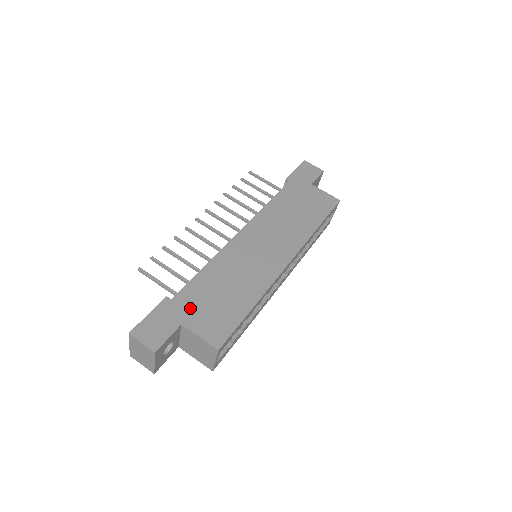
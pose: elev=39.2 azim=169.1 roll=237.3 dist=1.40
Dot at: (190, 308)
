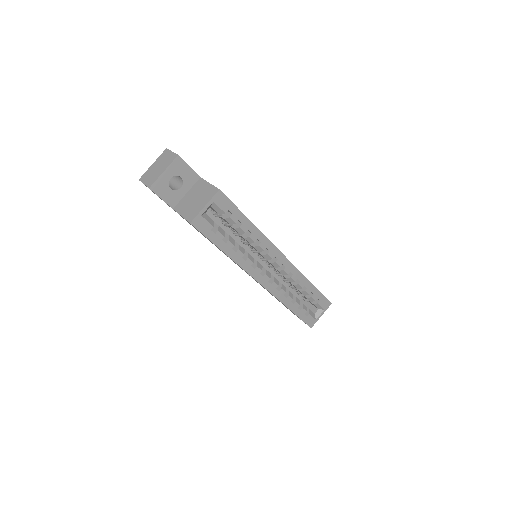
Dot at: occluded
